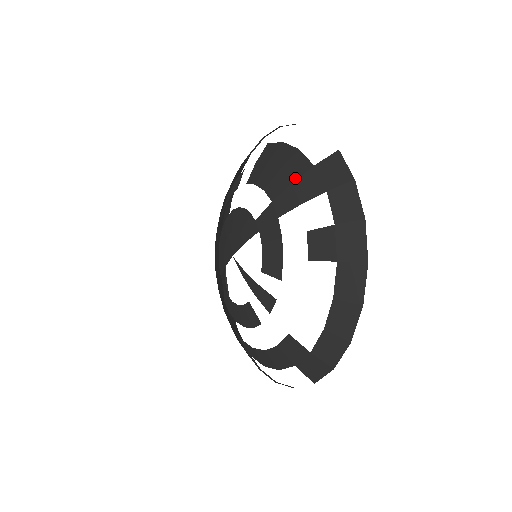
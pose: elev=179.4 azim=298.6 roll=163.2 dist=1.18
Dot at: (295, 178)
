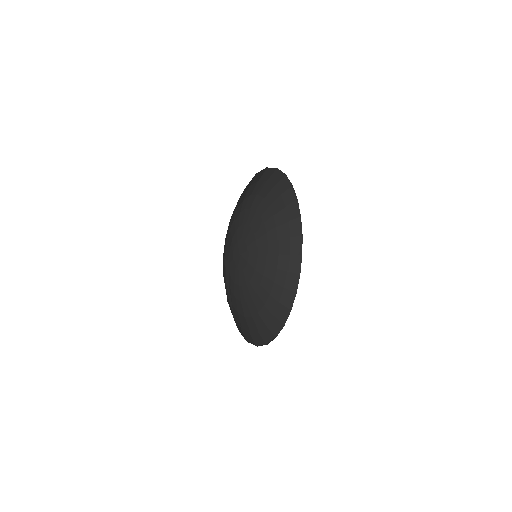
Dot at: occluded
